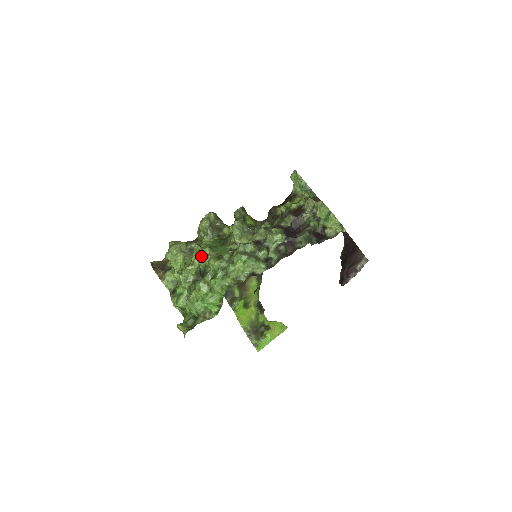
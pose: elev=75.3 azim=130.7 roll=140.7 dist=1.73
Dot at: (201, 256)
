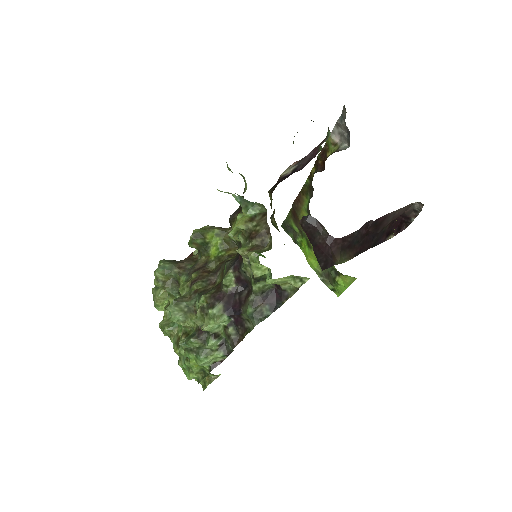
Dot at: (166, 335)
